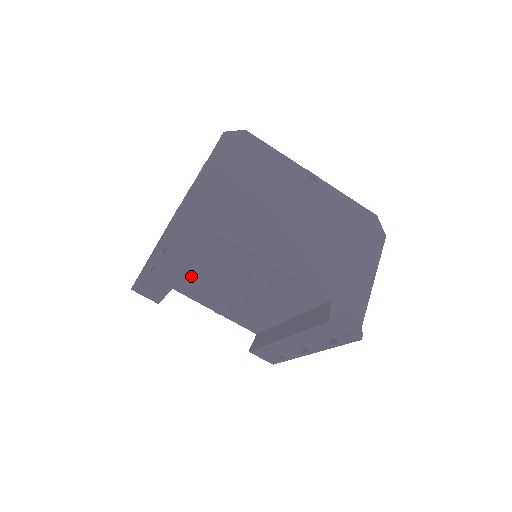
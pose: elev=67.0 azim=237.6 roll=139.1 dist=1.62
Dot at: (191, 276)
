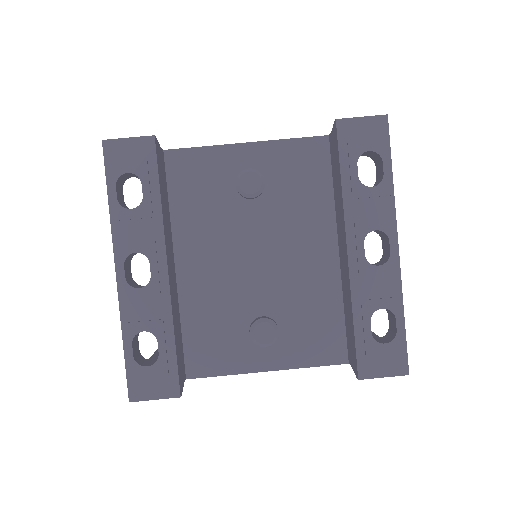
Dot at: (192, 298)
